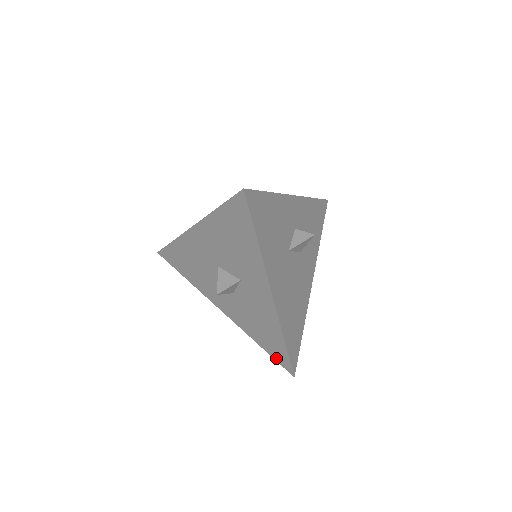
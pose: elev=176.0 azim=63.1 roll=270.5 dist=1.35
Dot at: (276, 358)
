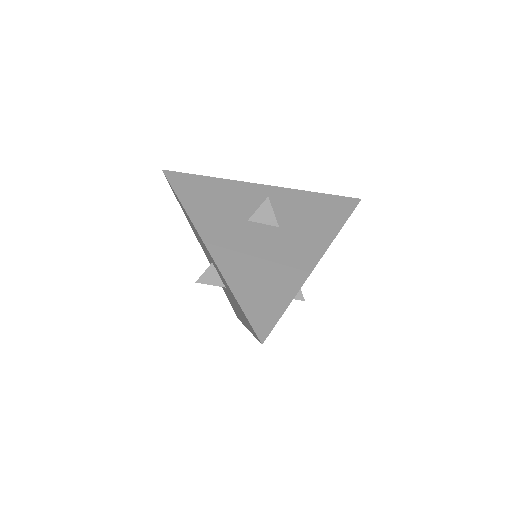
Dot at: (255, 335)
